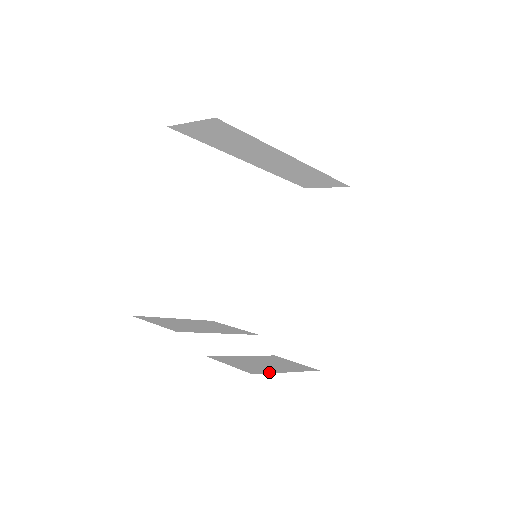
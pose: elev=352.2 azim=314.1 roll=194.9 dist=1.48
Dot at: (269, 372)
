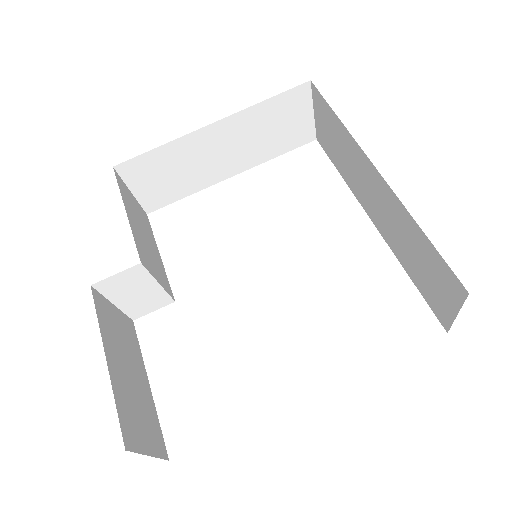
Dot at: (101, 321)
